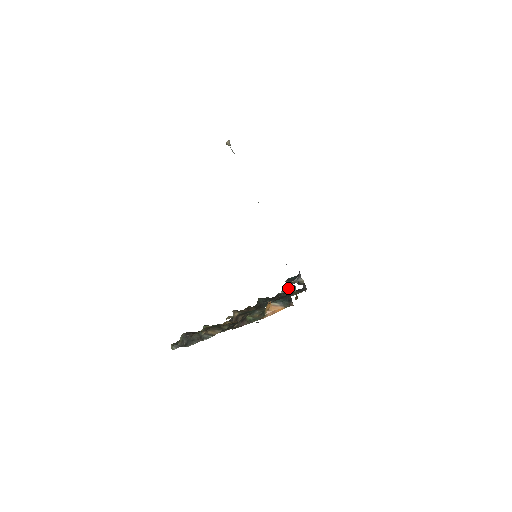
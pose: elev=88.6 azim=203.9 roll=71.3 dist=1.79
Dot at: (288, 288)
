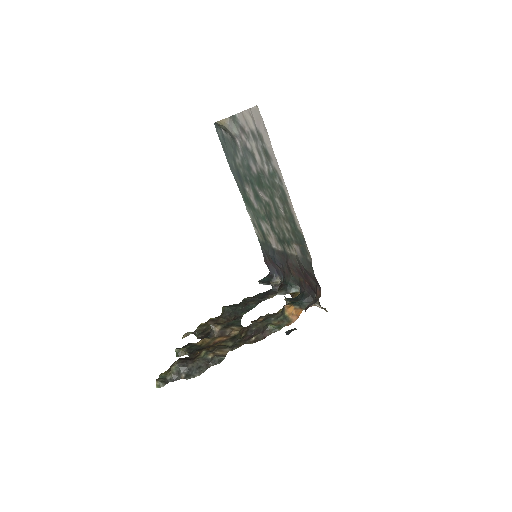
Dot at: (287, 289)
